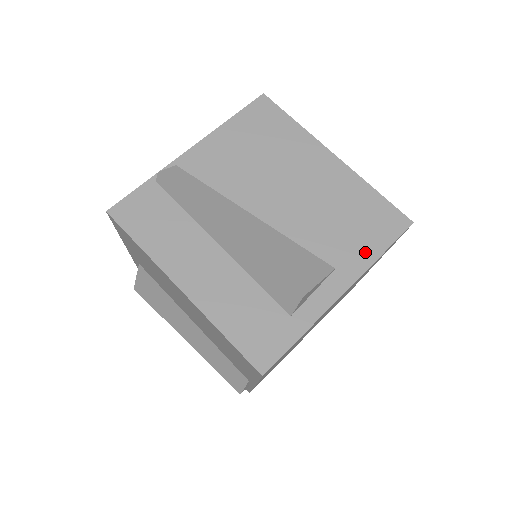
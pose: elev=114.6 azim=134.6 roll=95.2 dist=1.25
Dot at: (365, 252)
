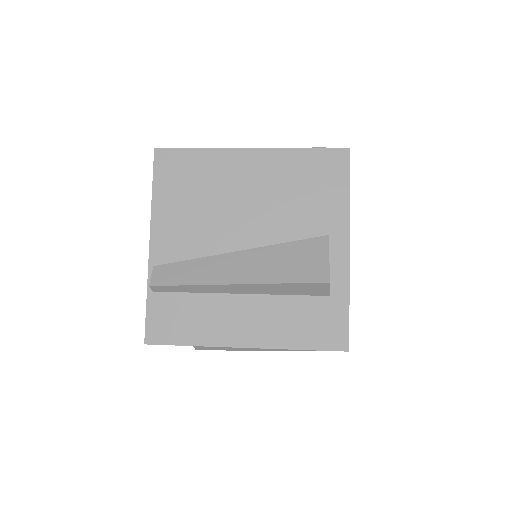
Dot at: (337, 203)
